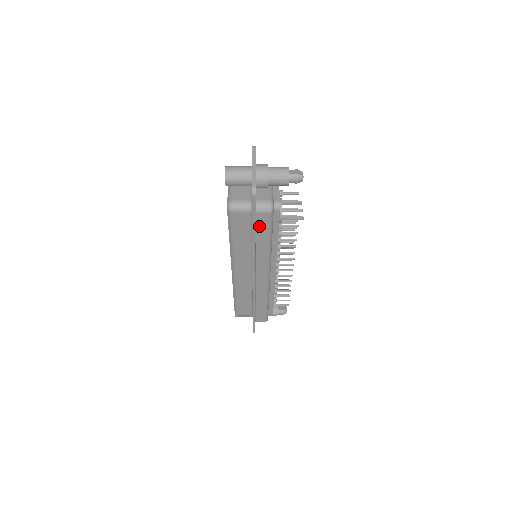
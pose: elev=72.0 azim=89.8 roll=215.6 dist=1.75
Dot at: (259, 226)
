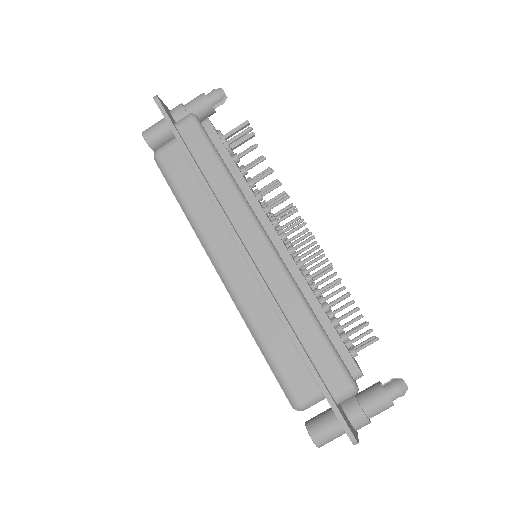
Dot at: (193, 147)
